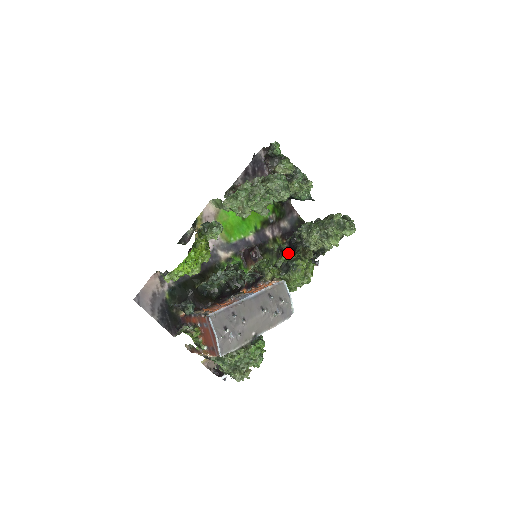
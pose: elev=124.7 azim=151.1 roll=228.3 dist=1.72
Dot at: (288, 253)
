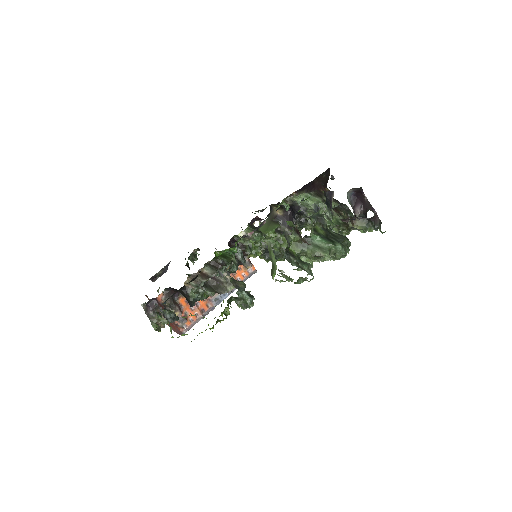
Dot at: occluded
